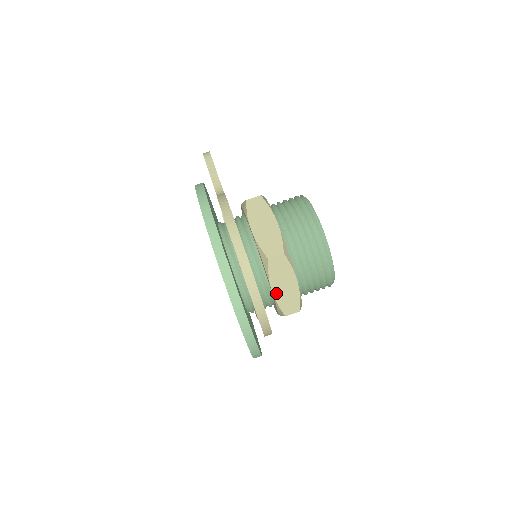
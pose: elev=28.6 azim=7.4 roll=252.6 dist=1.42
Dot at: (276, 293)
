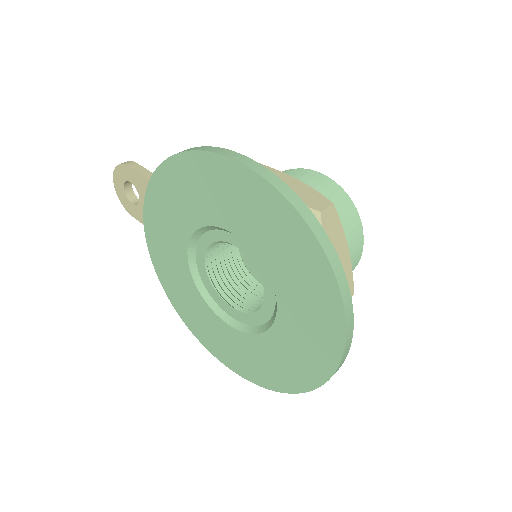
Dot at: occluded
